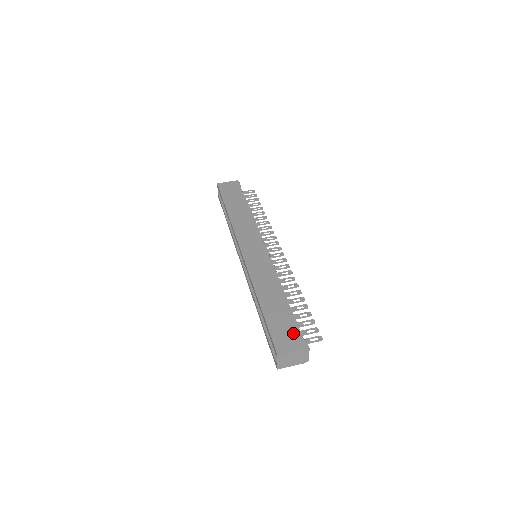
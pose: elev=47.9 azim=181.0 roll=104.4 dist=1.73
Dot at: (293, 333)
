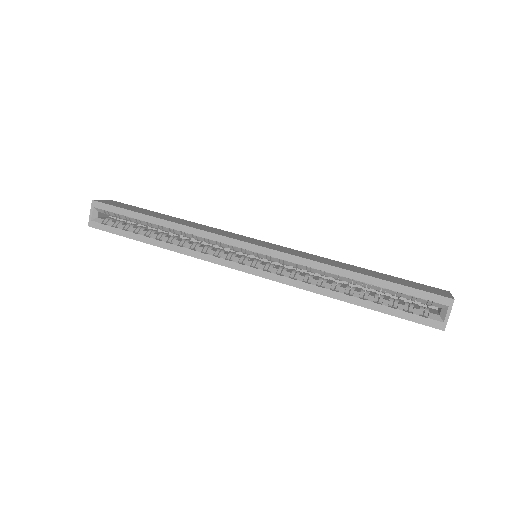
Dot at: (423, 285)
